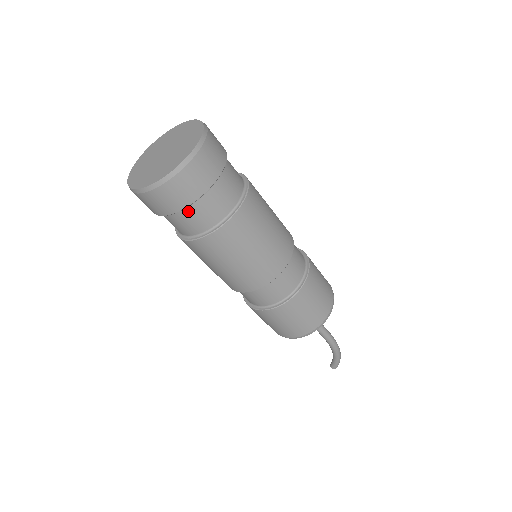
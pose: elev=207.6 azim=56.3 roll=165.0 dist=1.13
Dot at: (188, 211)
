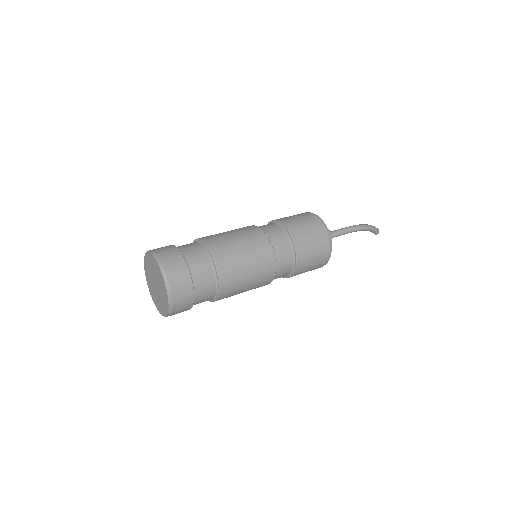
Dot at: (197, 295)
